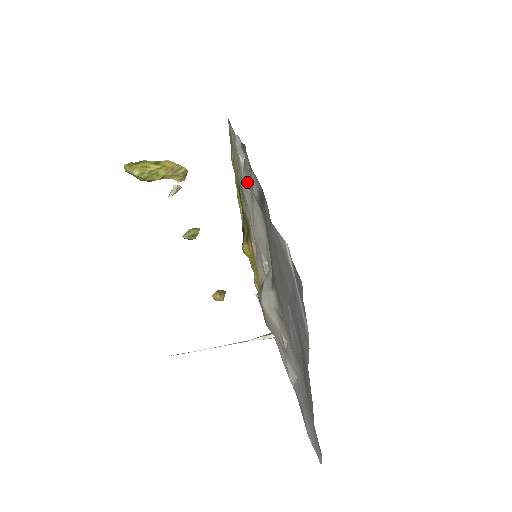
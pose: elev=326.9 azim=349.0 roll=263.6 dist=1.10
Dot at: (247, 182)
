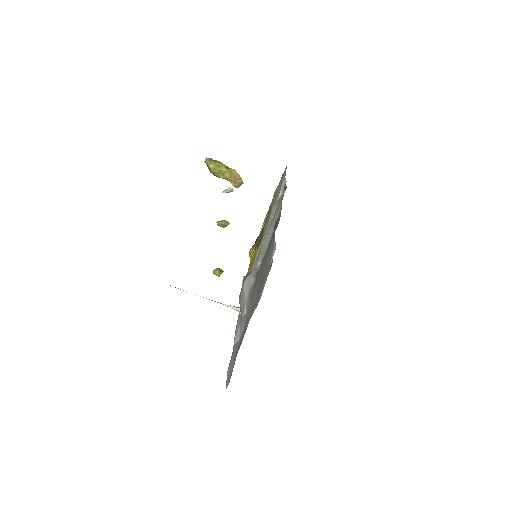
Dot at: occluded
